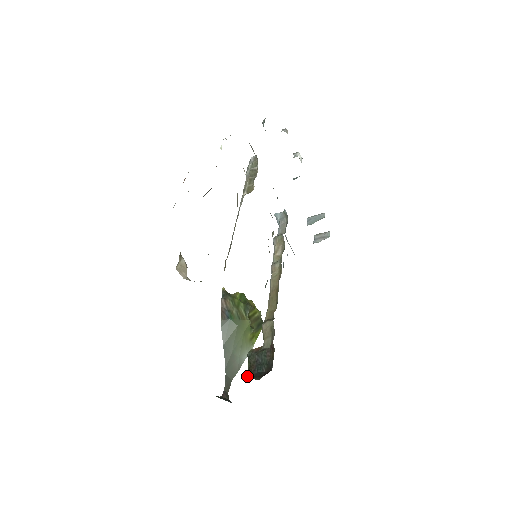
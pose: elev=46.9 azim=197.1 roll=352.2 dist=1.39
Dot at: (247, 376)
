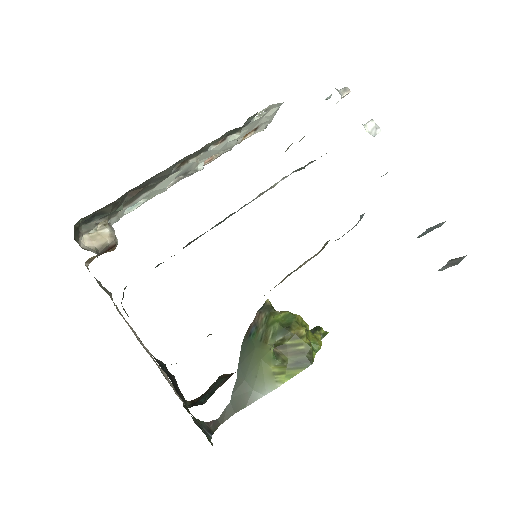
Dot at: (192, 400)
